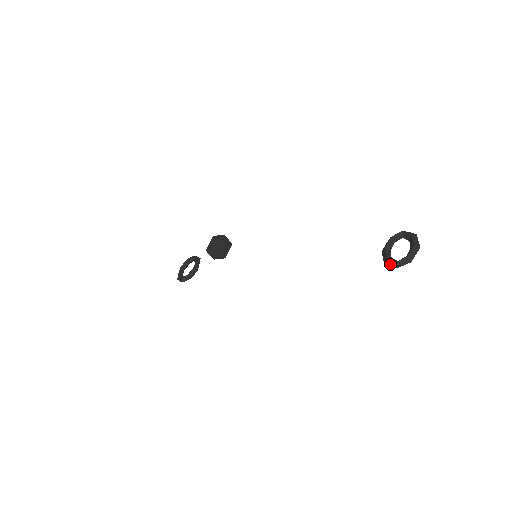
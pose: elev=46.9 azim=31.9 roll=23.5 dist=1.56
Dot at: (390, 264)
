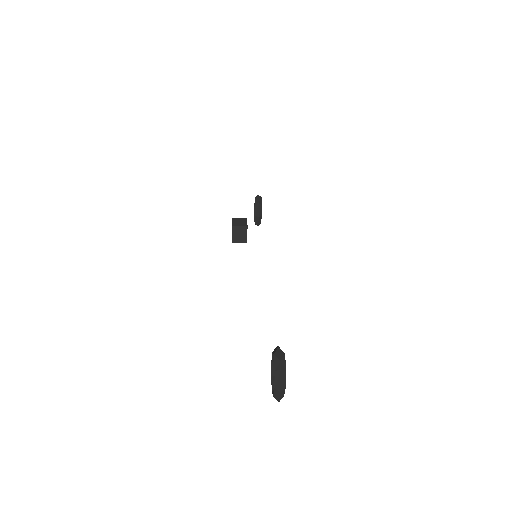
Dot at: occluded
